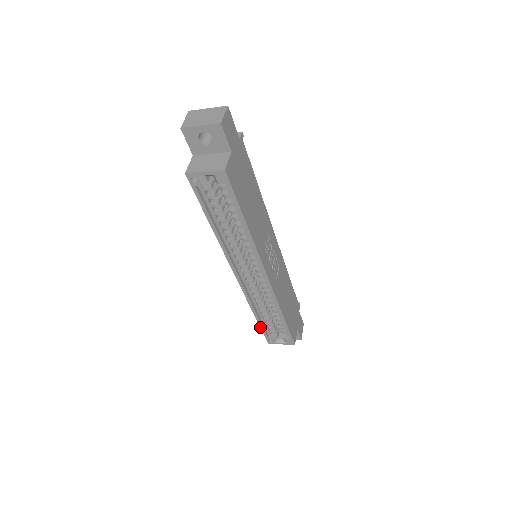
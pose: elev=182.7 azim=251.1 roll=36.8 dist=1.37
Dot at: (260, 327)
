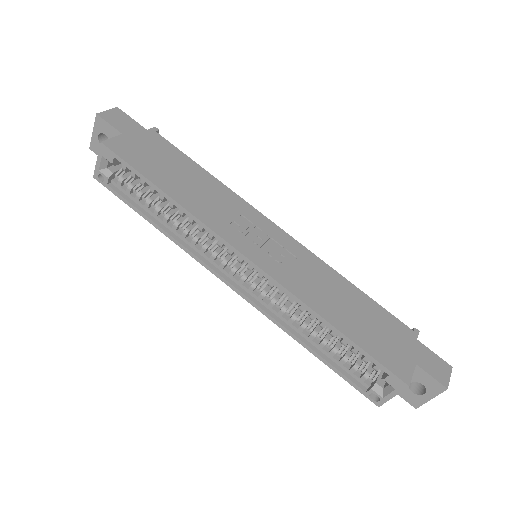
Dot at: (334, 371)
